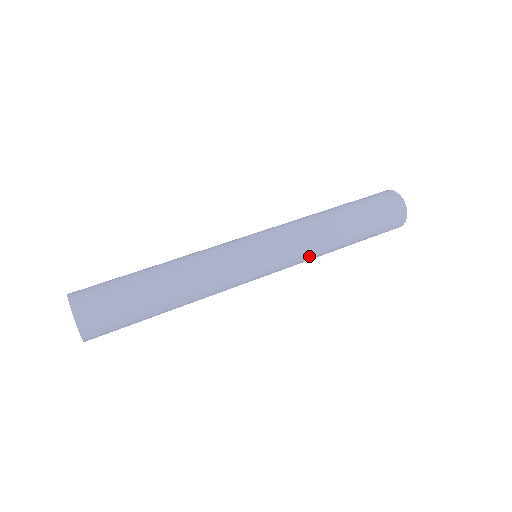
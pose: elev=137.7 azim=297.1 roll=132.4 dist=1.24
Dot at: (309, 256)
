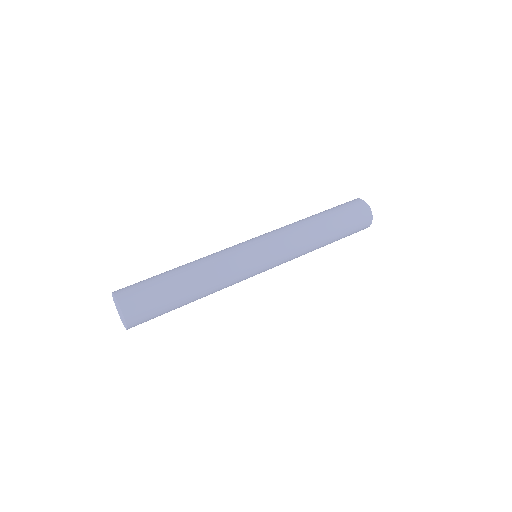
Dot at: (298, 250)
